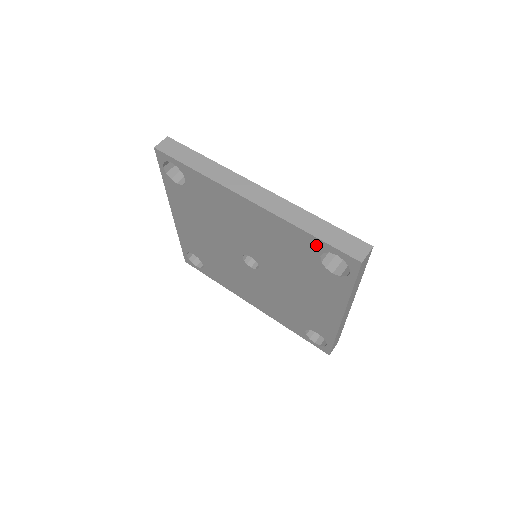
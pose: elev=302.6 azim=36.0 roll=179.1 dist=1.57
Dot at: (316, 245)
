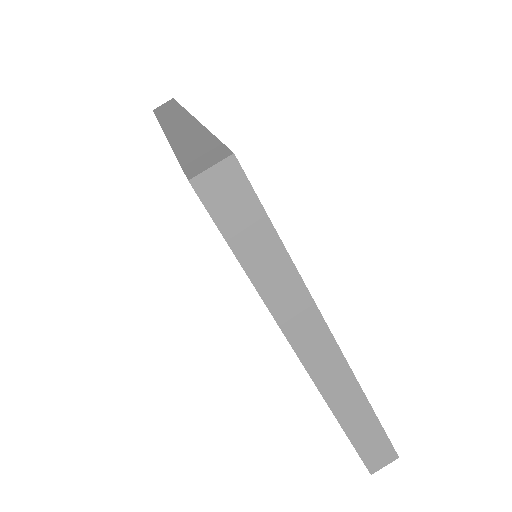
Dot at: occluded
